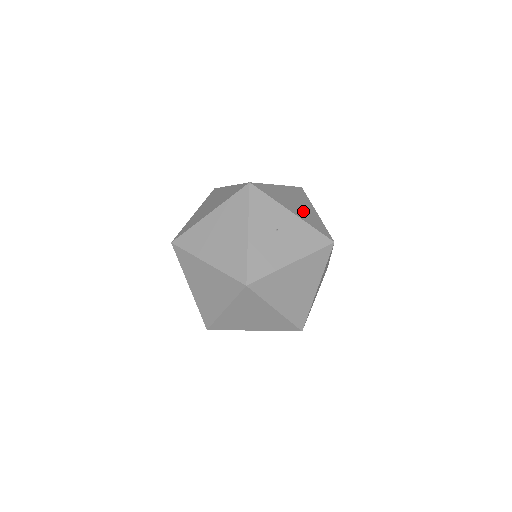
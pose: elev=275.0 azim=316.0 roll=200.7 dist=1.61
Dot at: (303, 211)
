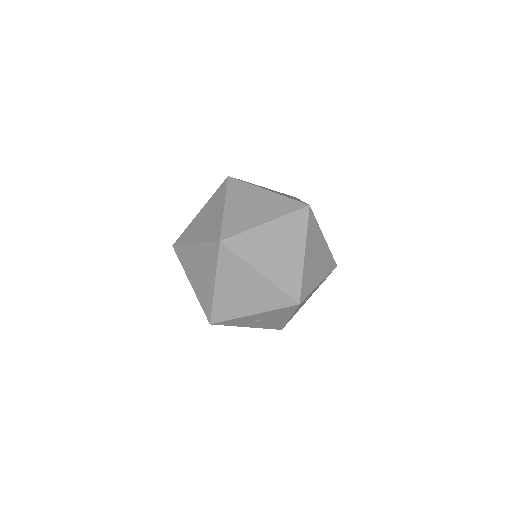
Dot at: (254, 296)
